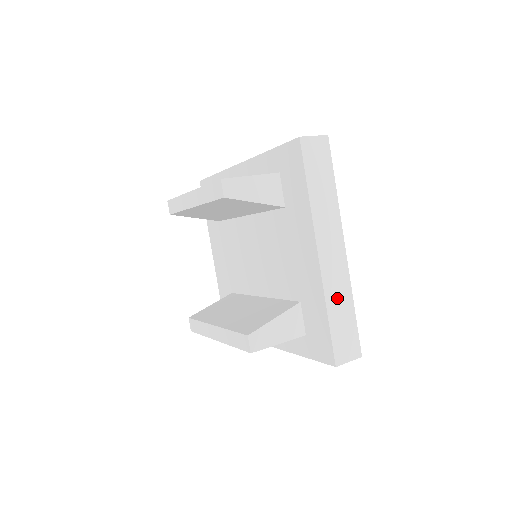
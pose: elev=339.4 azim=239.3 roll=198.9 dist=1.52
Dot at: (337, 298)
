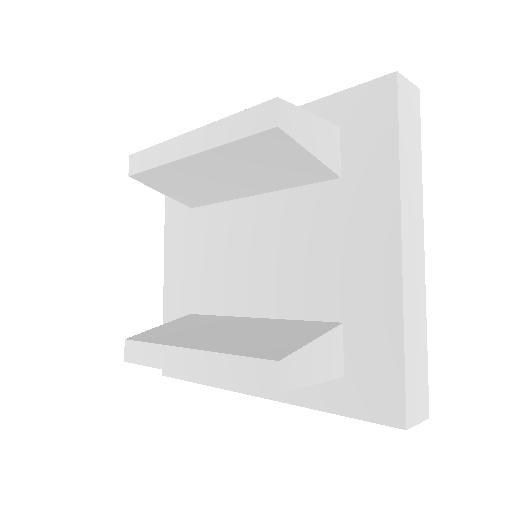
Dot at: (413, 319)
